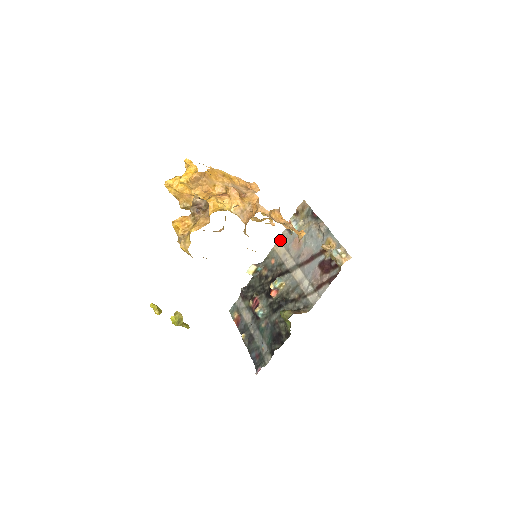
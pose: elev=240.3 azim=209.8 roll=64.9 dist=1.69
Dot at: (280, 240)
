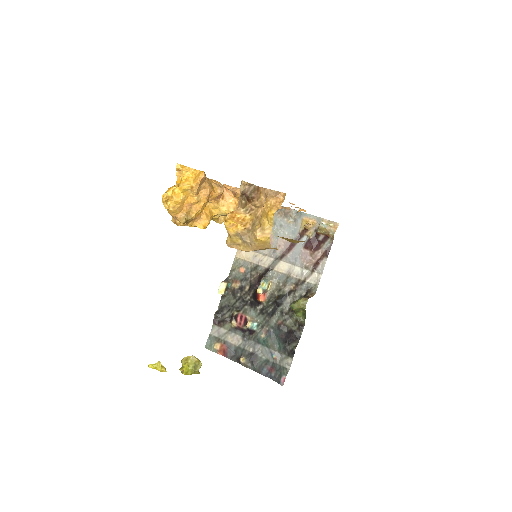
Dot at: occluded
